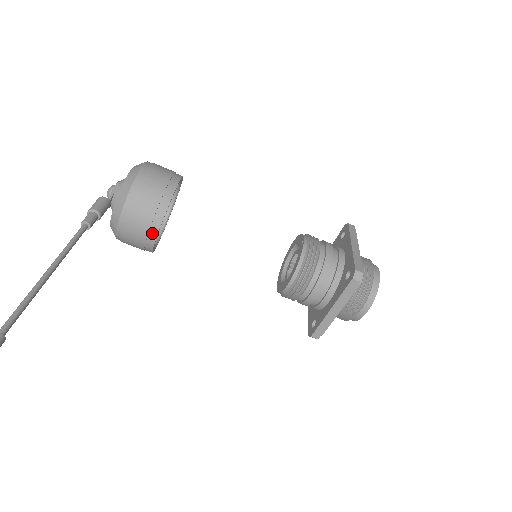
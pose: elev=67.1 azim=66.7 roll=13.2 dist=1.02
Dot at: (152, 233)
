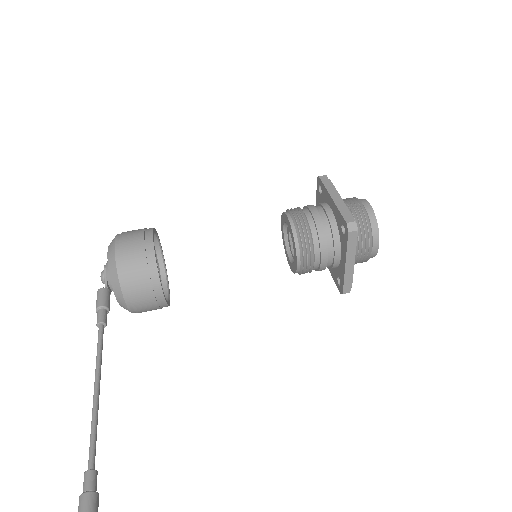
Dot at: (158, 295)
